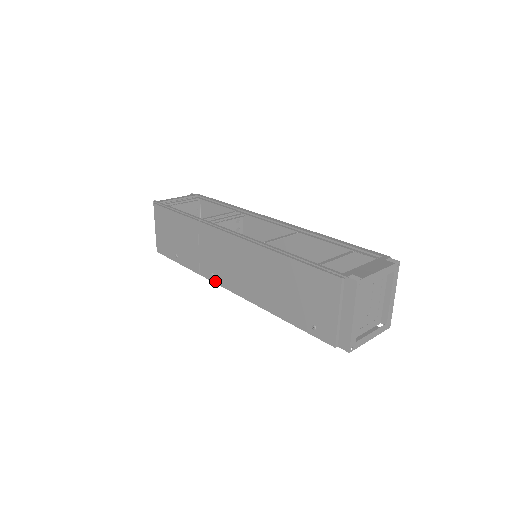
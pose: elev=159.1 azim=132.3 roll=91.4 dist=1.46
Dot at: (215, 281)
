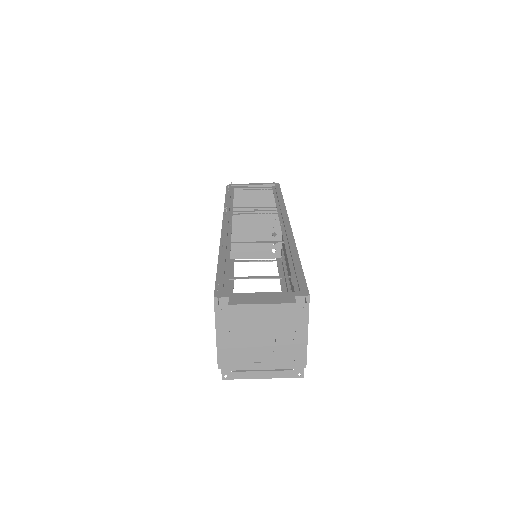
Dot at: occluded
